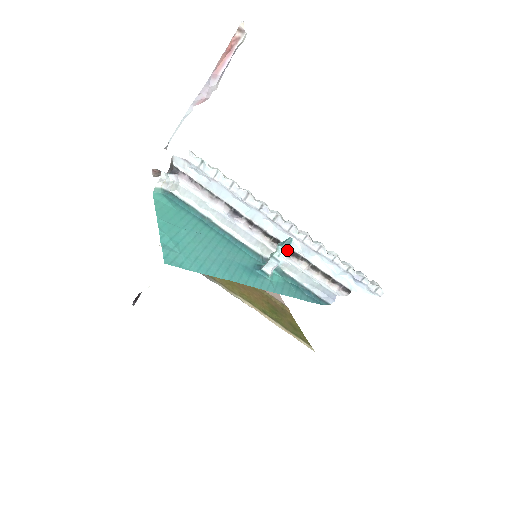
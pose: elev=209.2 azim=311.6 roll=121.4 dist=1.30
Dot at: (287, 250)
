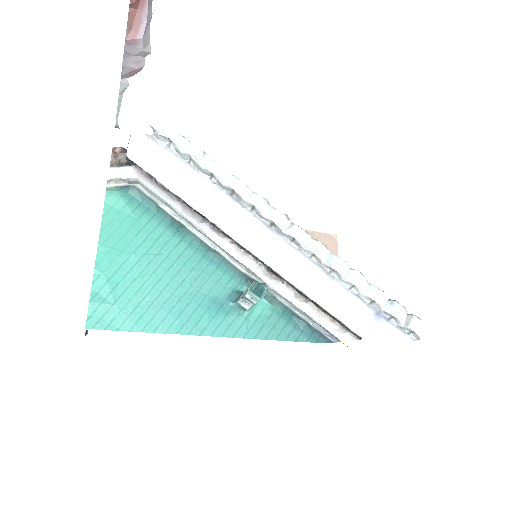
Dot at: (260, 297)
